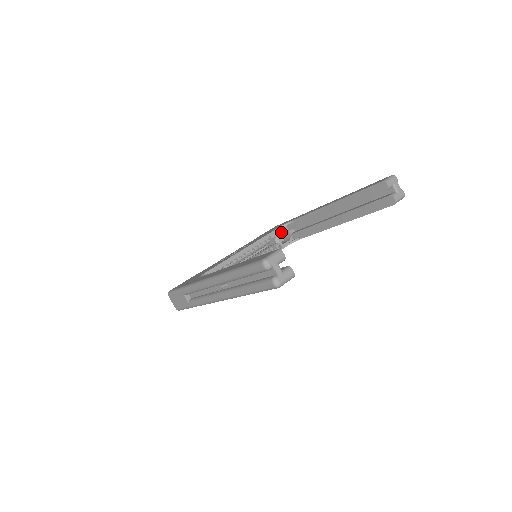
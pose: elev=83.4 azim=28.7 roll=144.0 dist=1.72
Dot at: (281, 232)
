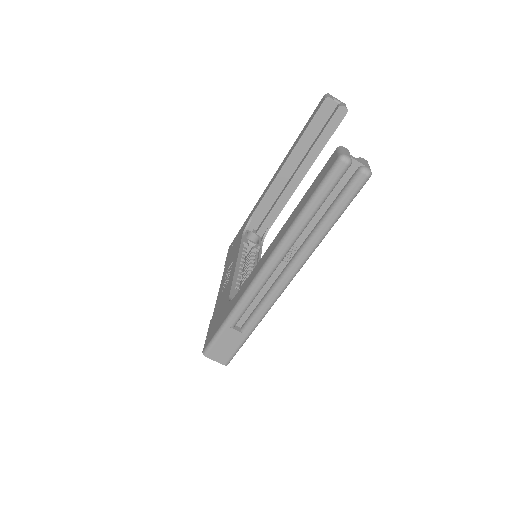
Dot at: occluded
